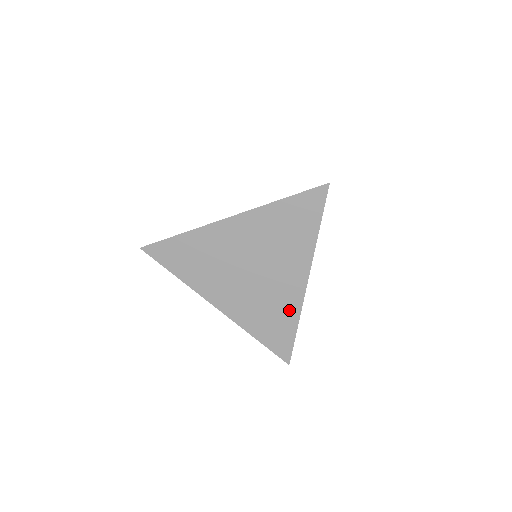
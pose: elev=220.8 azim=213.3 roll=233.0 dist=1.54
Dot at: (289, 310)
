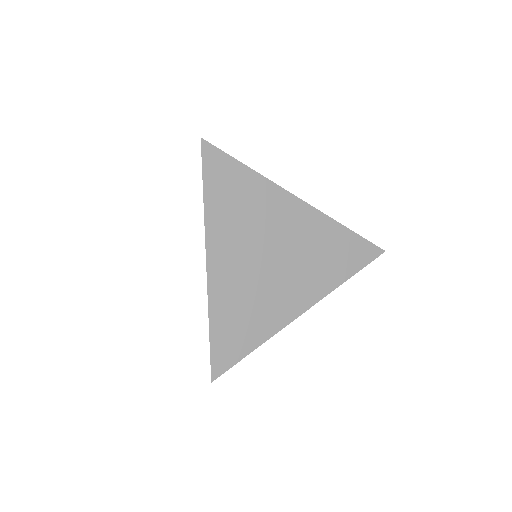
Dot at: (266, 325)
